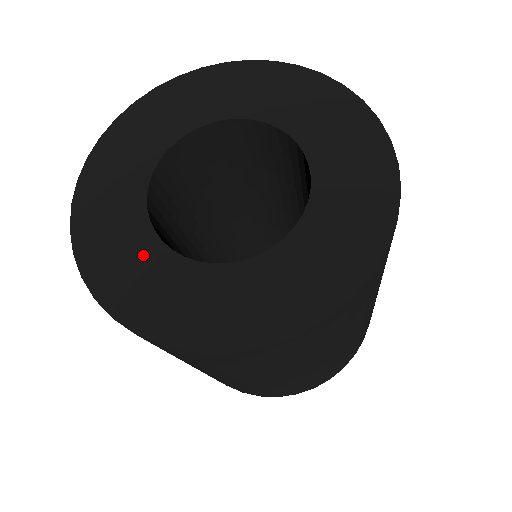
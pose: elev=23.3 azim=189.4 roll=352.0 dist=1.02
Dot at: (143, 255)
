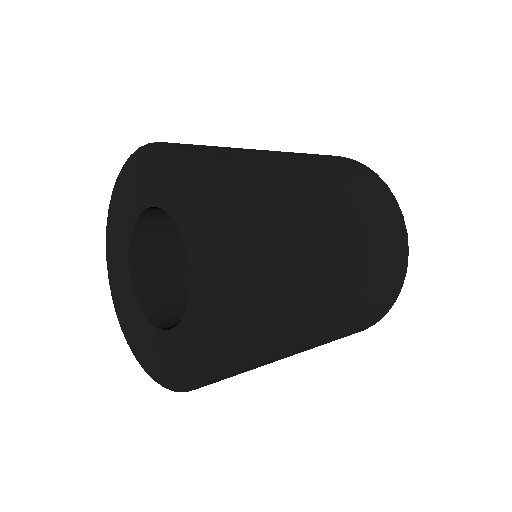
Dot at: (136, 318)
